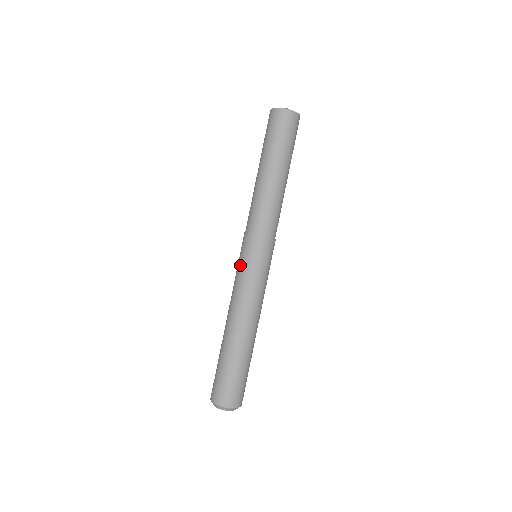
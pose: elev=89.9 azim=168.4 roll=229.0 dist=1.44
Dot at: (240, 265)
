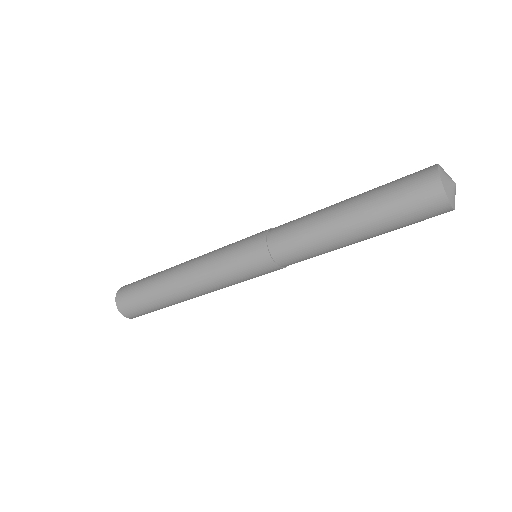
Dot at: (231, 256)
